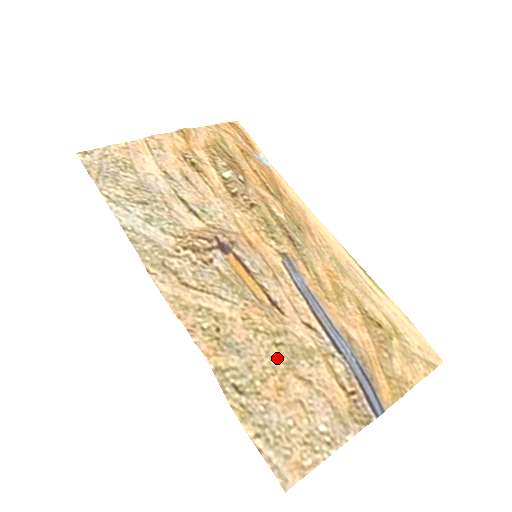
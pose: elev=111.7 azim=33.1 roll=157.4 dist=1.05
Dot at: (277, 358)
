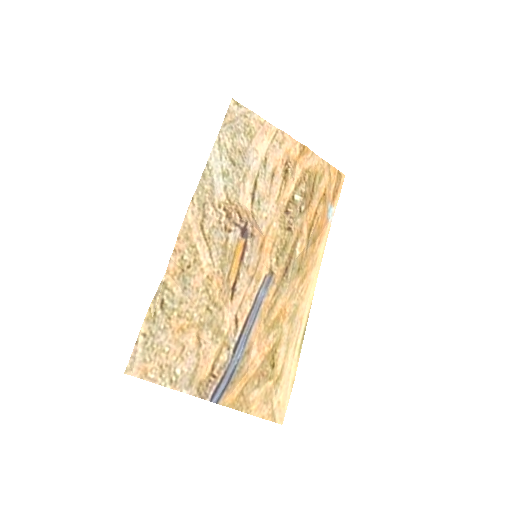
Dot at: (200, 315)
